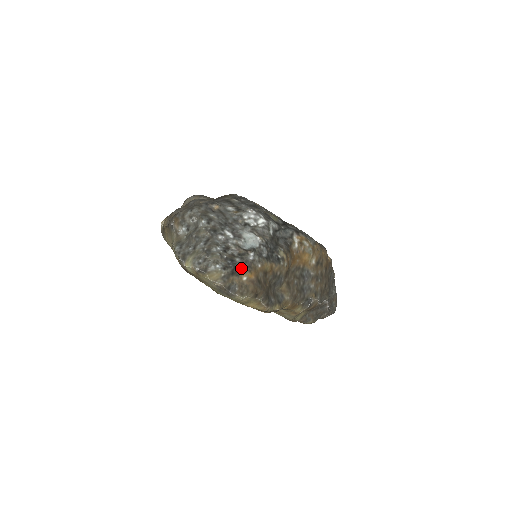
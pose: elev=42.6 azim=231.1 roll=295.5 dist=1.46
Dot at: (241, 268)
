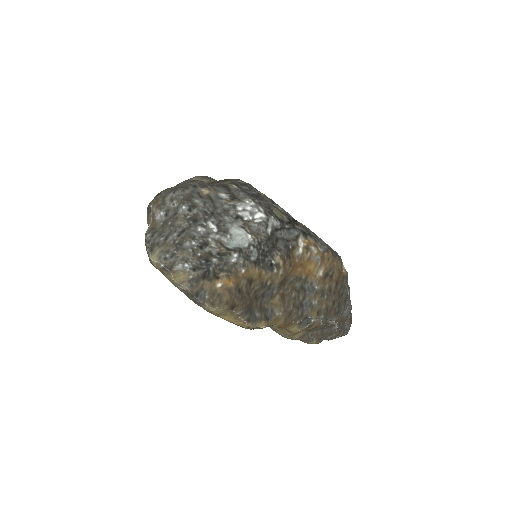
Dot at: (217, 271)
